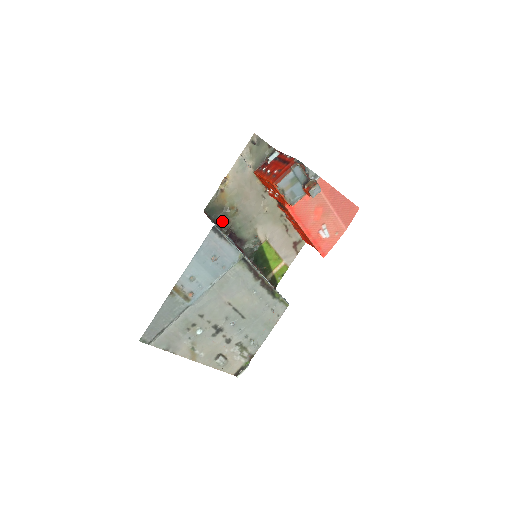
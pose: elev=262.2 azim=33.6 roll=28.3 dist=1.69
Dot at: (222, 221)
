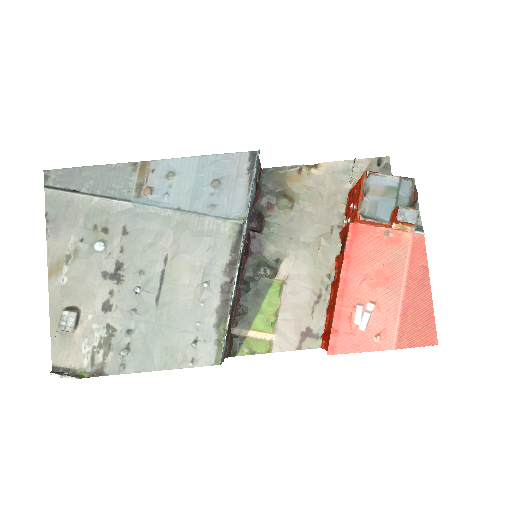
Dot at: (266, 201)
